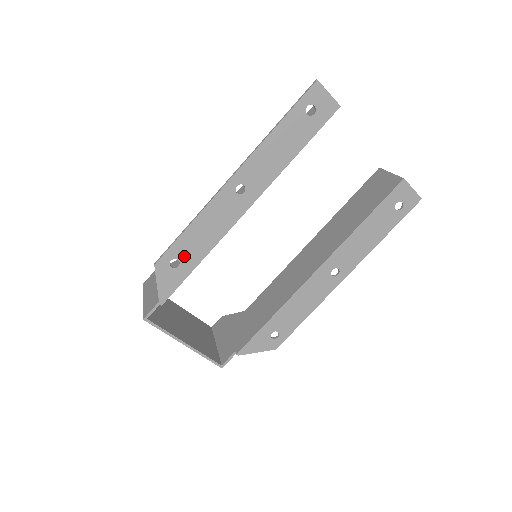
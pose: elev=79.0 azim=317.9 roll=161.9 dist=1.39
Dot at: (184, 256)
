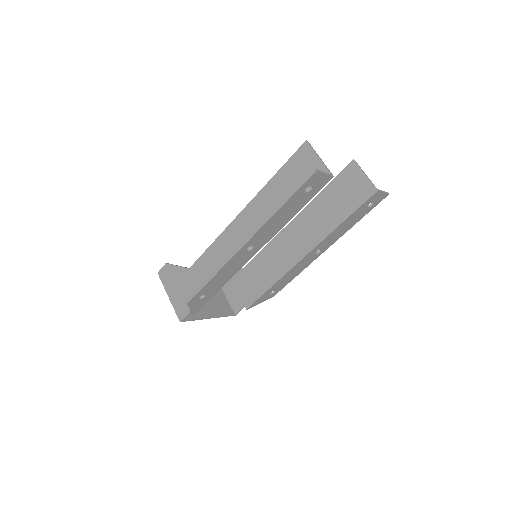
Dot at: (208, 291)
